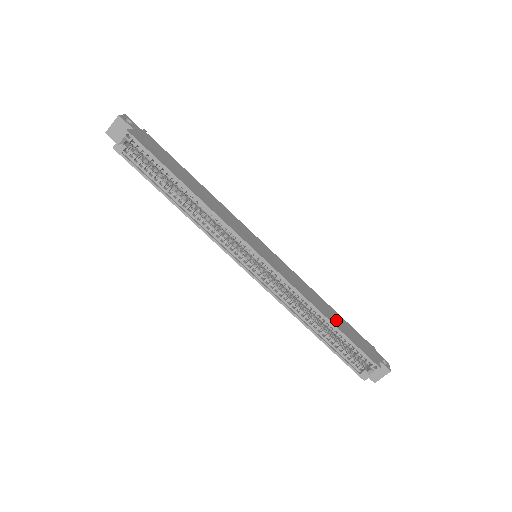
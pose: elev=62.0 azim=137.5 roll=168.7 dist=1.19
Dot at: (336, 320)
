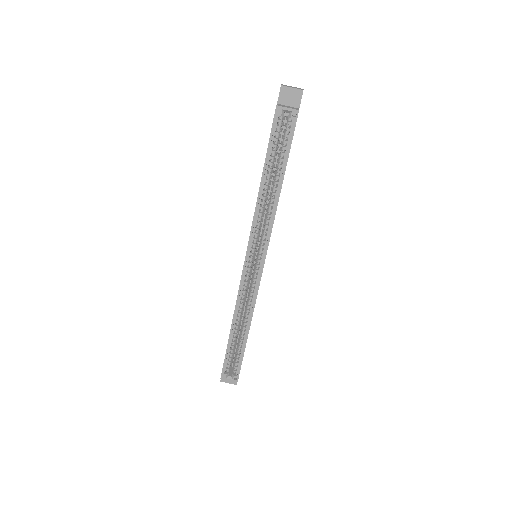
Dot at: occluded
